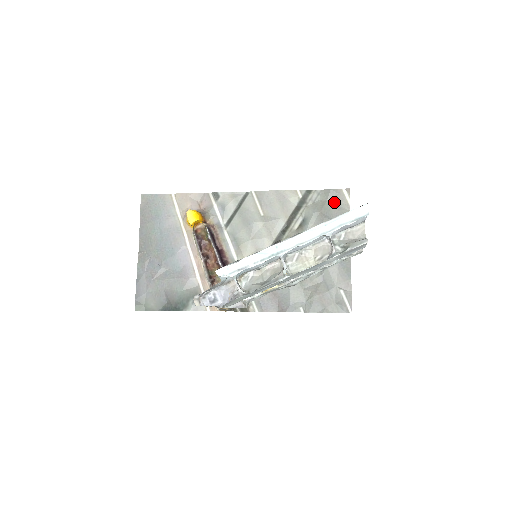
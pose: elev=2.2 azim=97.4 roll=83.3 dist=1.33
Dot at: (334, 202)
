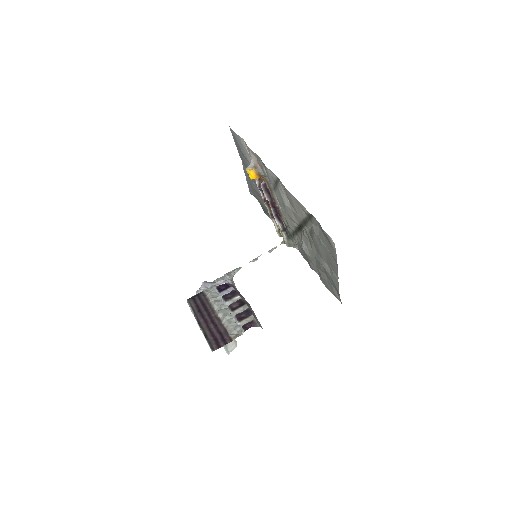
Dot at: (327, 239)
